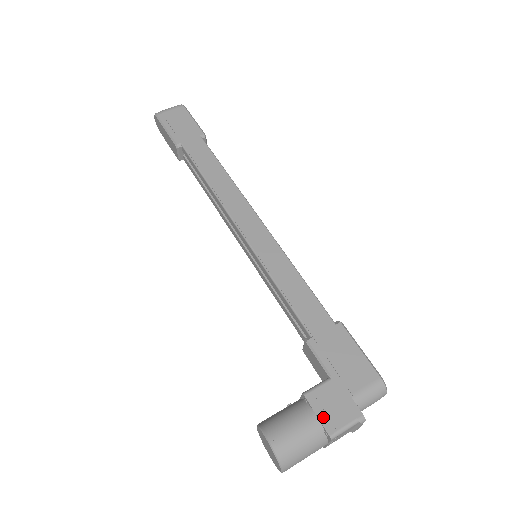
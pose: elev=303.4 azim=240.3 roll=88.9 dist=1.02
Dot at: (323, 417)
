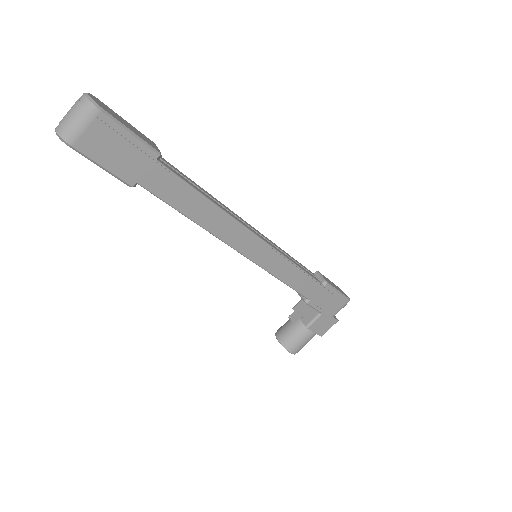
Dot at: (318, 332)
